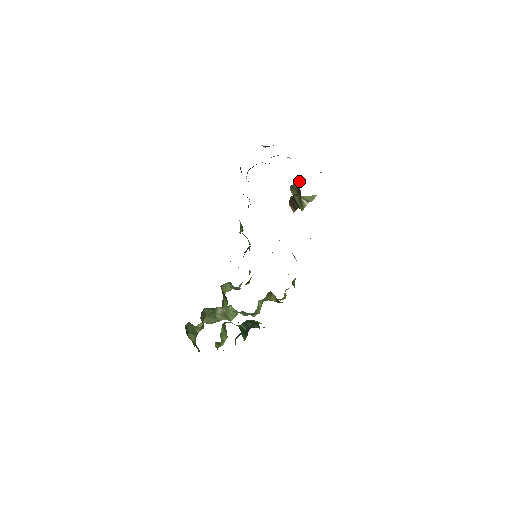
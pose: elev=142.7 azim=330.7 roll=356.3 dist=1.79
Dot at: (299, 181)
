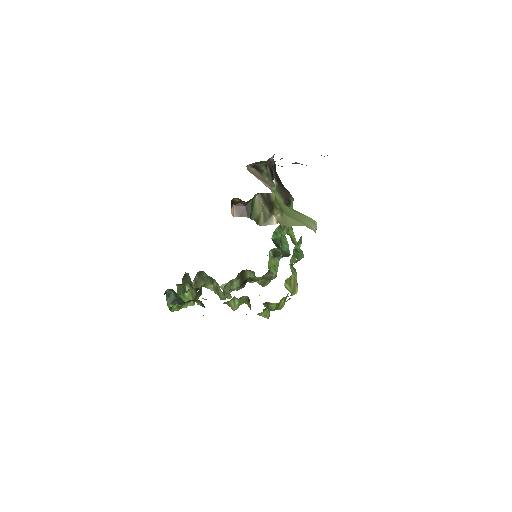
Dot at: (273, 193)
